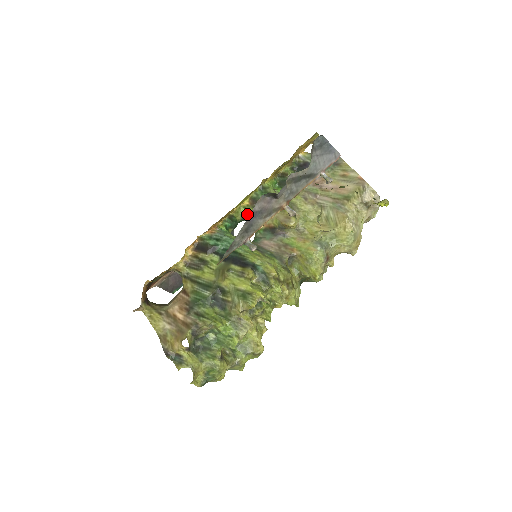
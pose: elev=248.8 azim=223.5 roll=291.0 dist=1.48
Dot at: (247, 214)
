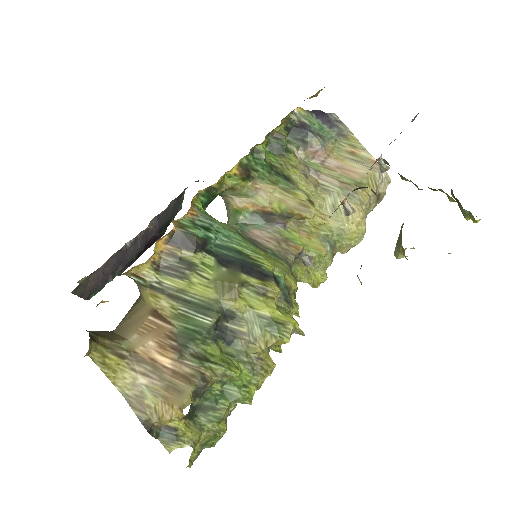
Dot at: (231, 187)
